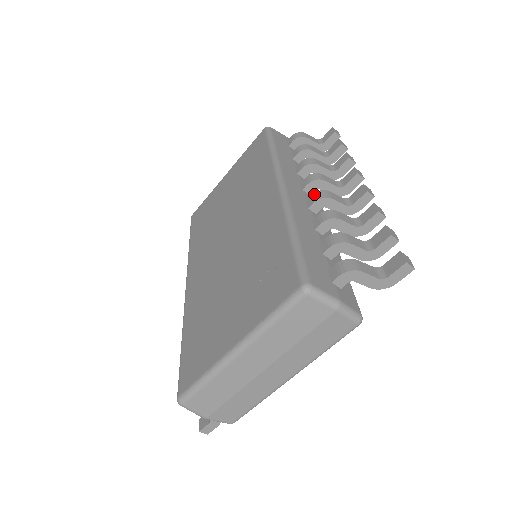
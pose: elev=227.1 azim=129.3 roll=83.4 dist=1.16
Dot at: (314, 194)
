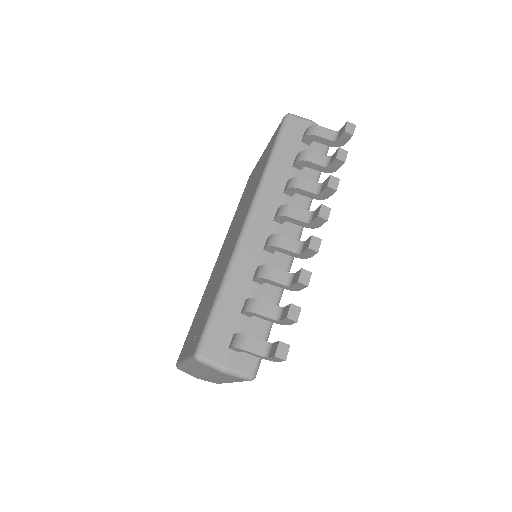
Dot at: (270, 237)
